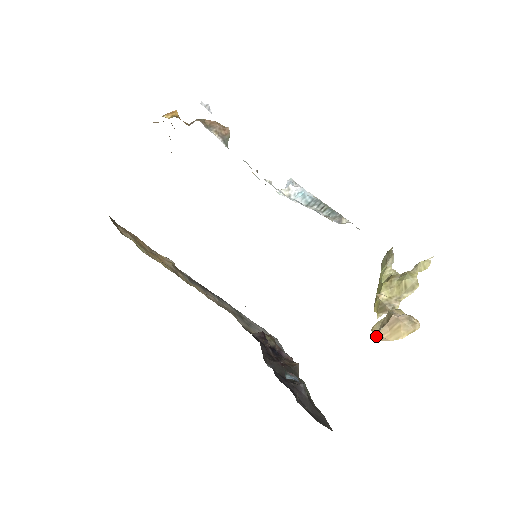
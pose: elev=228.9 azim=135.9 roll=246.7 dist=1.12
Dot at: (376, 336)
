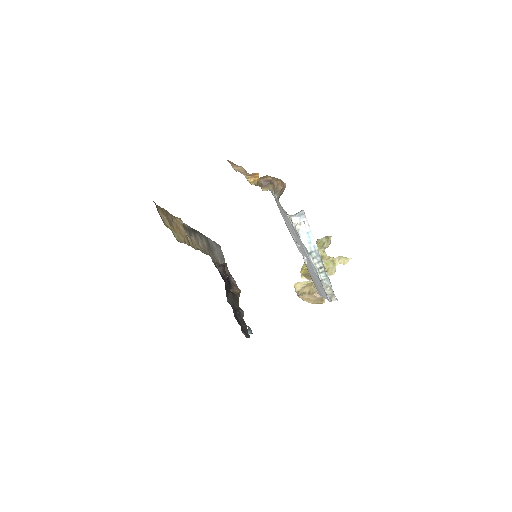
Dot at: (296, 292)
